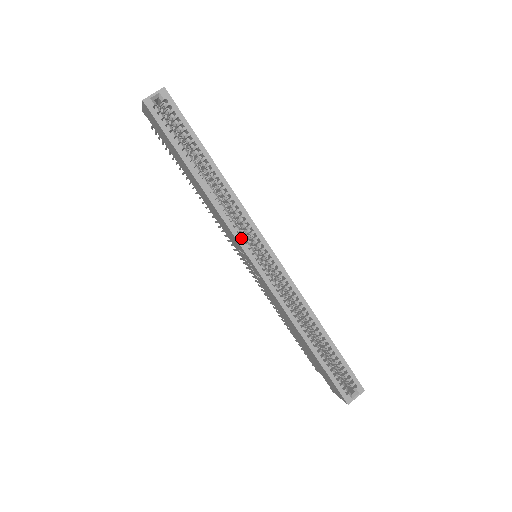
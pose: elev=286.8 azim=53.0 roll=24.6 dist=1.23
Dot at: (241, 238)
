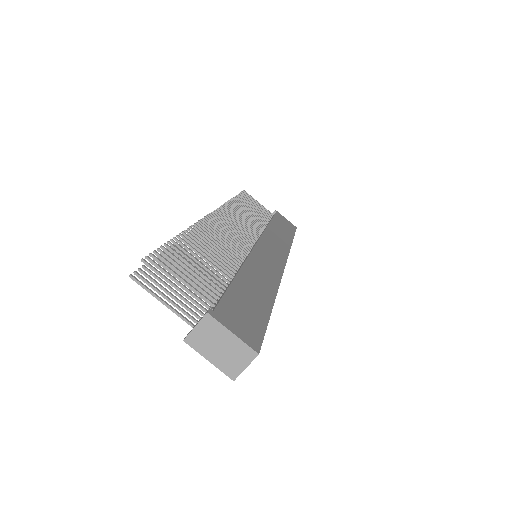
Dot at: occluded
